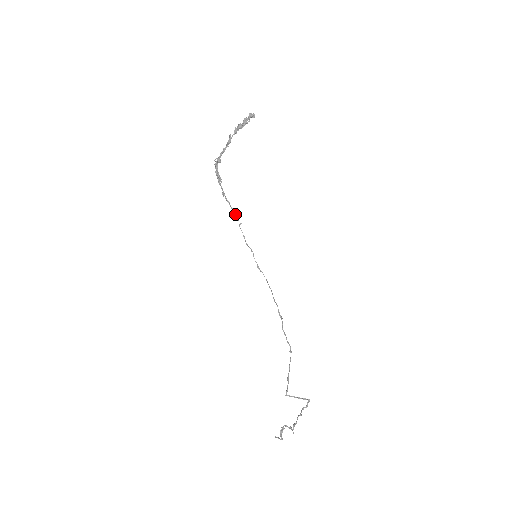
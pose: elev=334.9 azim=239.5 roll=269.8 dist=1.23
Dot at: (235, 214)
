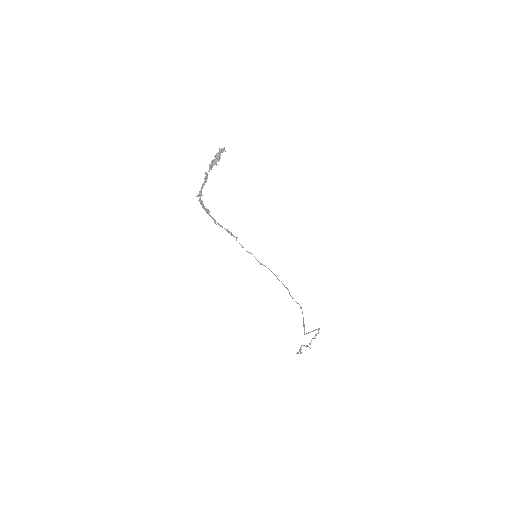
Dot at: (230, 234)
